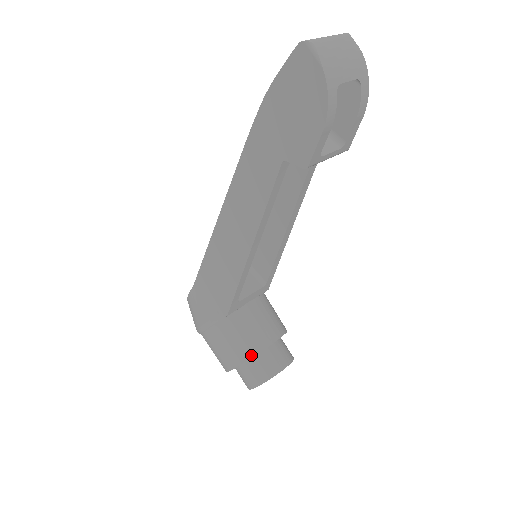
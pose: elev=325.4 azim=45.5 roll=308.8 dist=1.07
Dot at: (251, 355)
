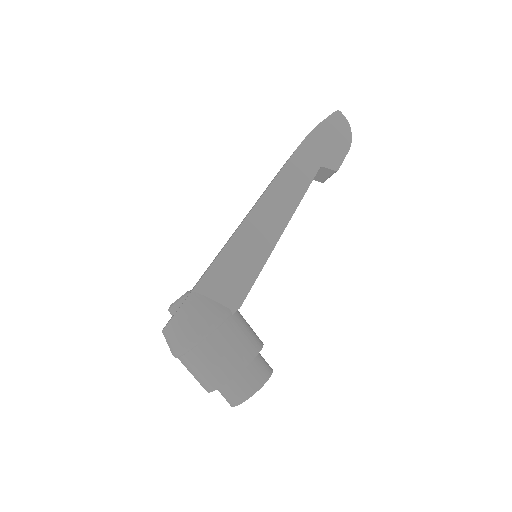
Dot at: (260, 348)
